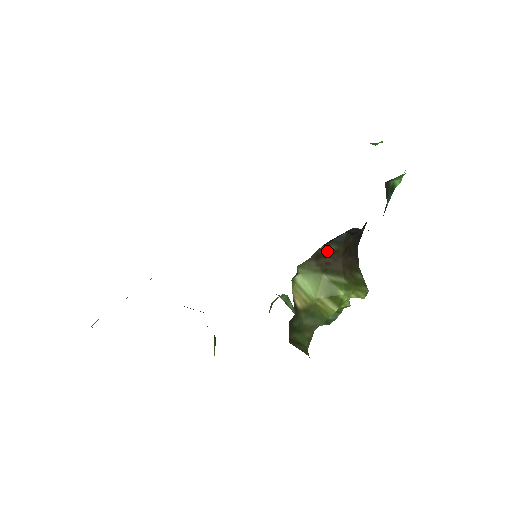
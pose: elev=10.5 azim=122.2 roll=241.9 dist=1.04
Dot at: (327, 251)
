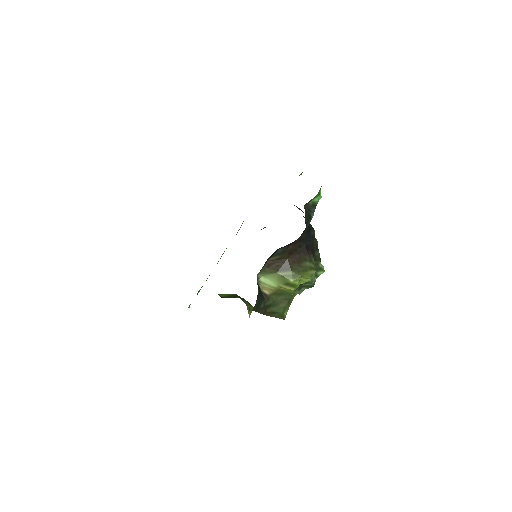
Dot at: (275, 260)
